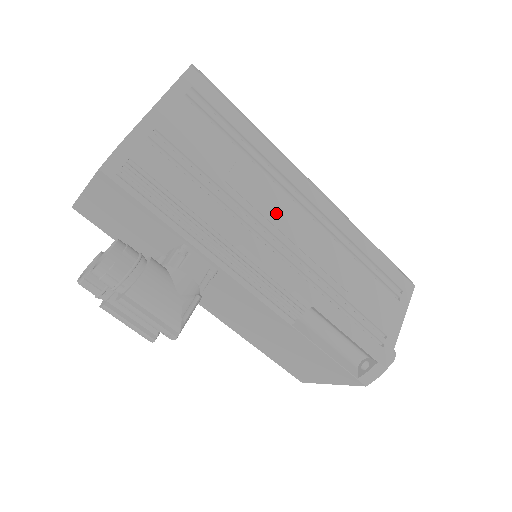
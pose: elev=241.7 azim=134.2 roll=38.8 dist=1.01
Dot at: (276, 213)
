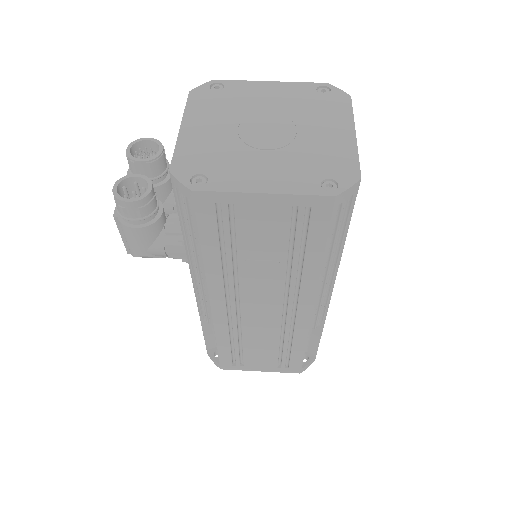
Dot at: (258, 295)
